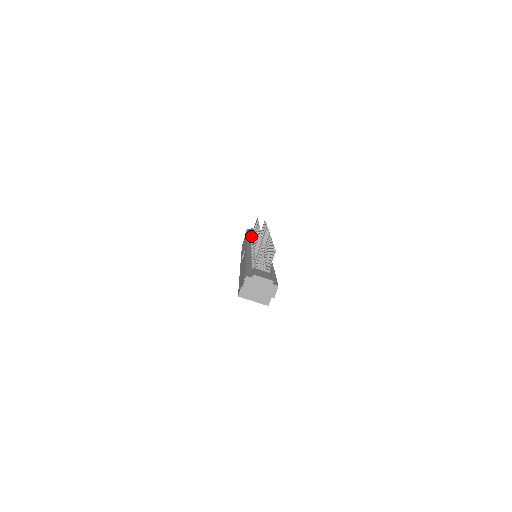
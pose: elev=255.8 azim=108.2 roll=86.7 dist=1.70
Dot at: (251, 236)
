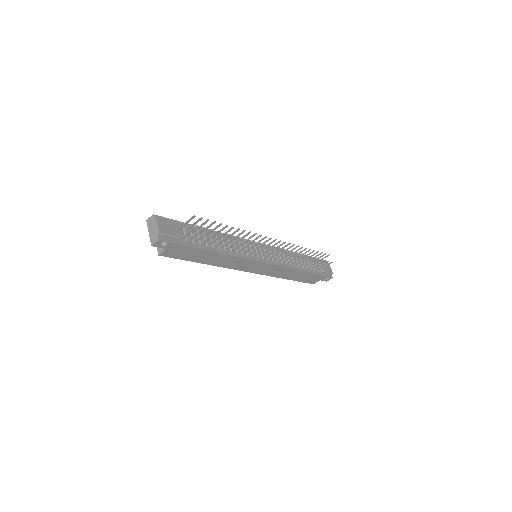
Dot at: occluded
